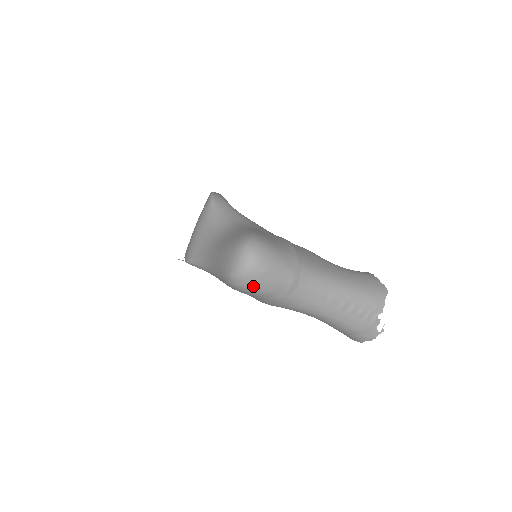
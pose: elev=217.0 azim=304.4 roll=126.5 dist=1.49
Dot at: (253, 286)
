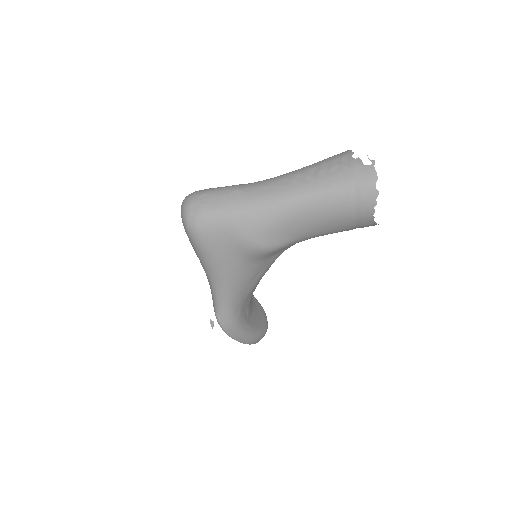
Dot at: (202, 211)
